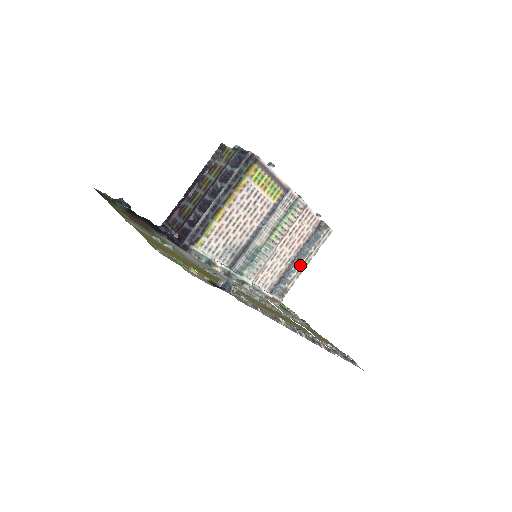
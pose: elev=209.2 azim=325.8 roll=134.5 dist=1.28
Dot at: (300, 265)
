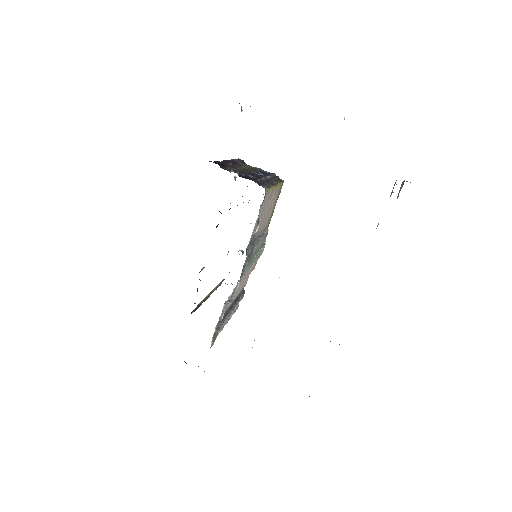
Dot at: occluded
